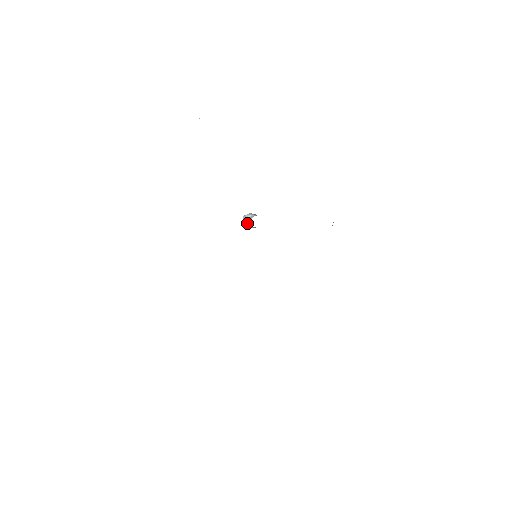
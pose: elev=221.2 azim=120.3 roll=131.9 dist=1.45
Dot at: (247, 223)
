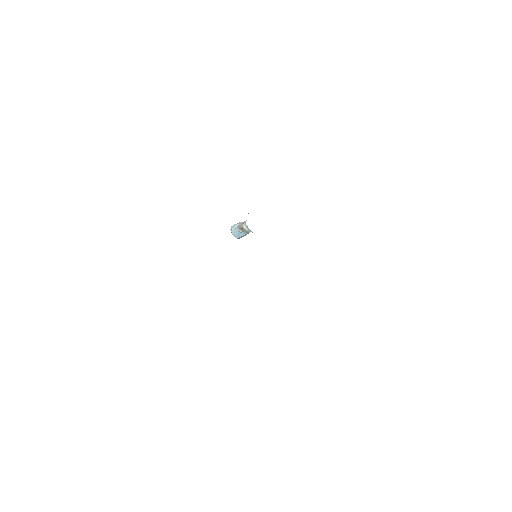
Dot at: (239, 229)
